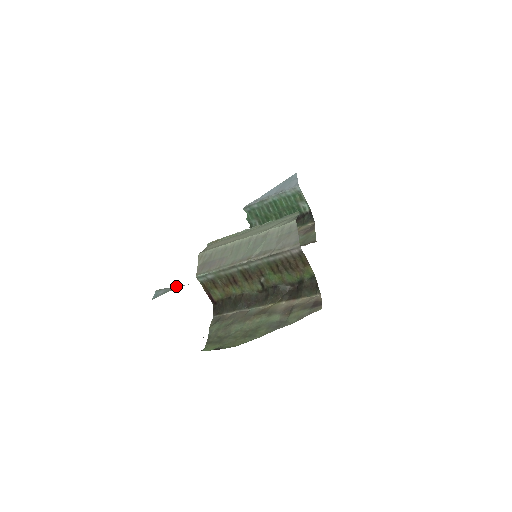
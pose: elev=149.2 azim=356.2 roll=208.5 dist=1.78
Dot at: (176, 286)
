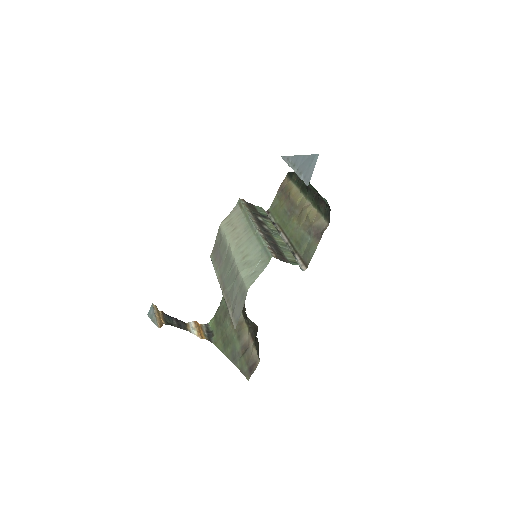
Dot at: (155, 318)
